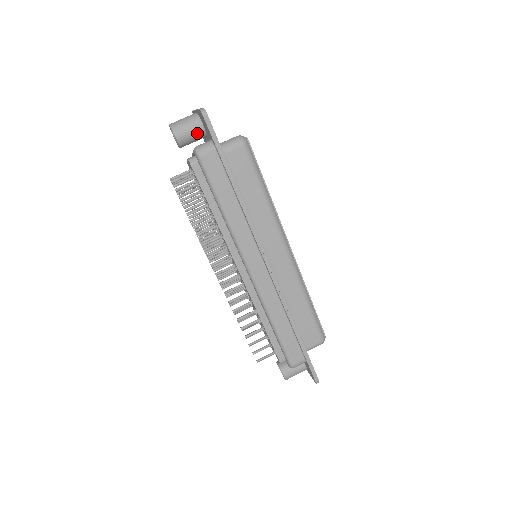
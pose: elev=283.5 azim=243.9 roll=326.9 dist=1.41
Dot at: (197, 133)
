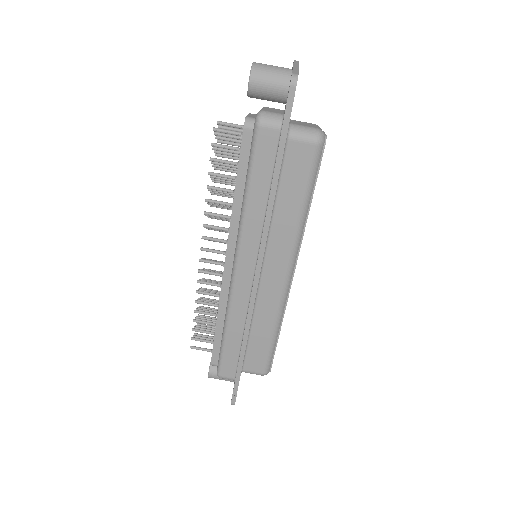
Dot at: (276, 94)
